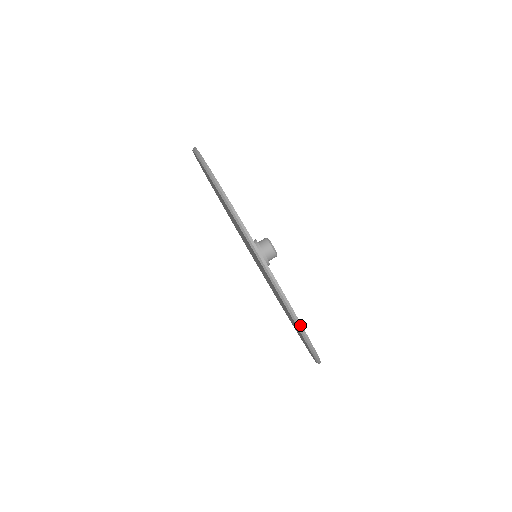
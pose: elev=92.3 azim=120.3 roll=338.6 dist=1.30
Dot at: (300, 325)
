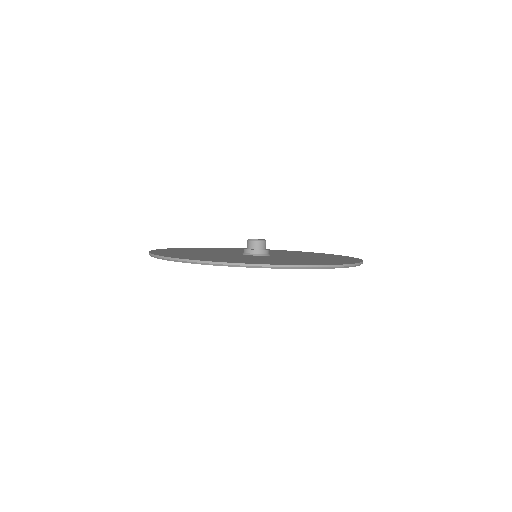
Dot at: (342, 266)
